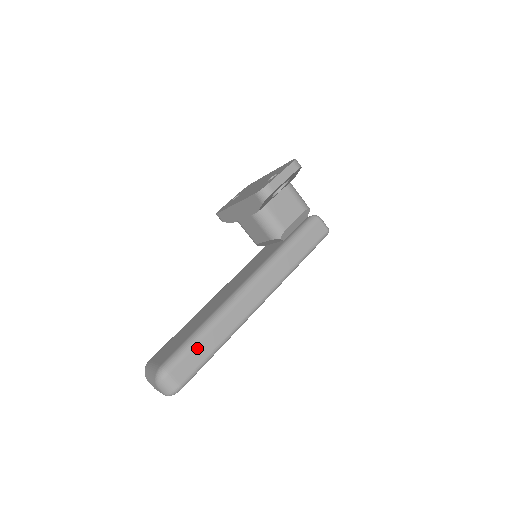
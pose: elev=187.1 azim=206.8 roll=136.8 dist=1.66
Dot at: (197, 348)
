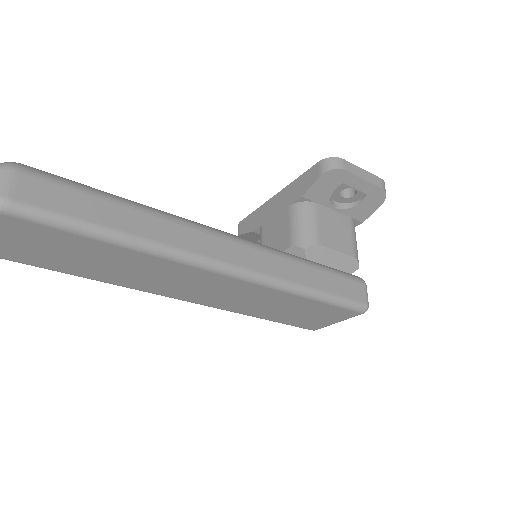
Dot at: (91, 199)
